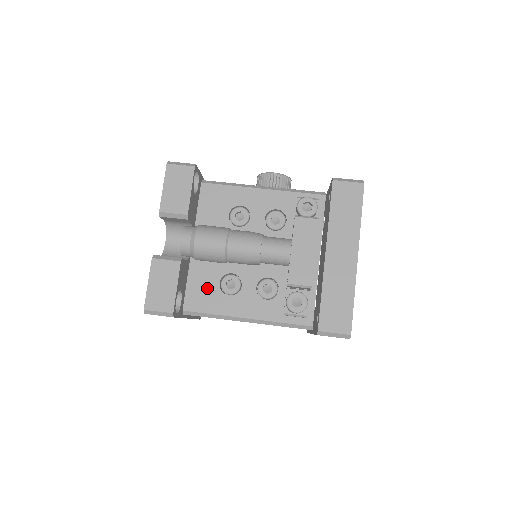
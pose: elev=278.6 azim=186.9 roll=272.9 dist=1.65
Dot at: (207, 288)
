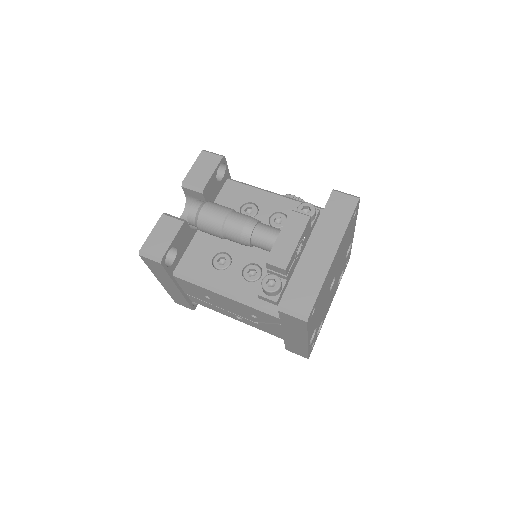
Dot at: (201, 259)
